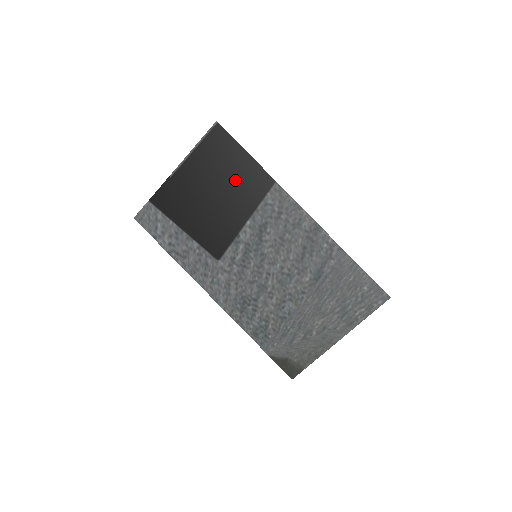
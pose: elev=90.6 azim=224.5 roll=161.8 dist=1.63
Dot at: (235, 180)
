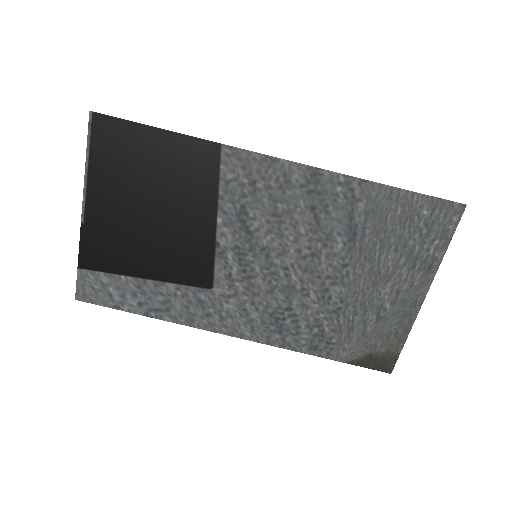
Dot at: (167, 176)
